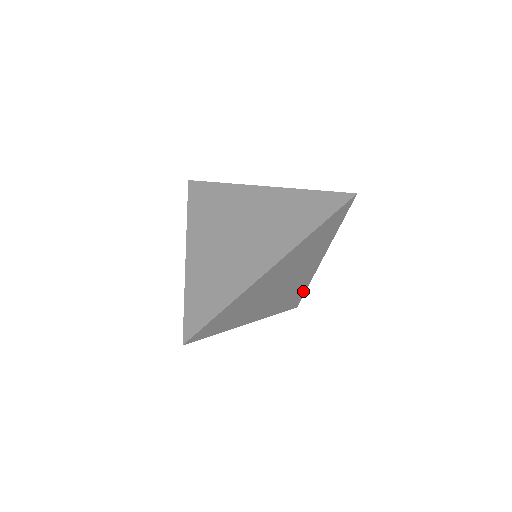
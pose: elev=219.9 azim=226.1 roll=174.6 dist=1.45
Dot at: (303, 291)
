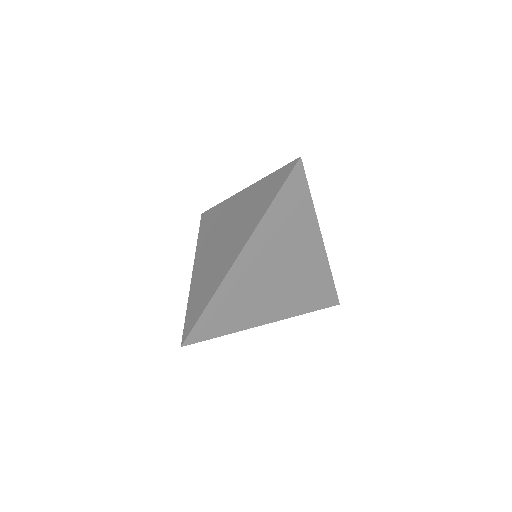
Dot at: (330, 282)
